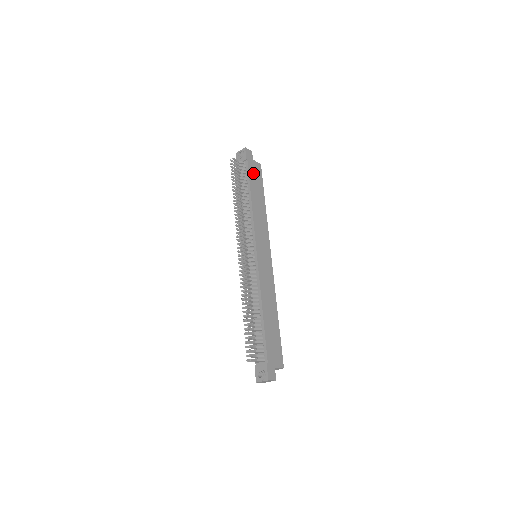
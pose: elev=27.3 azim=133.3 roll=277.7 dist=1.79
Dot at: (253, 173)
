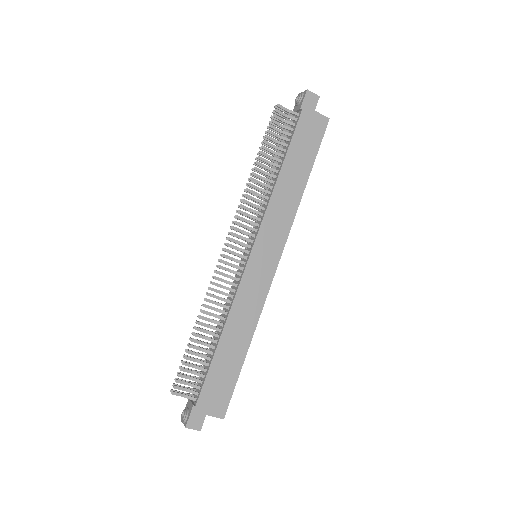
Dot at: (304, 132)
